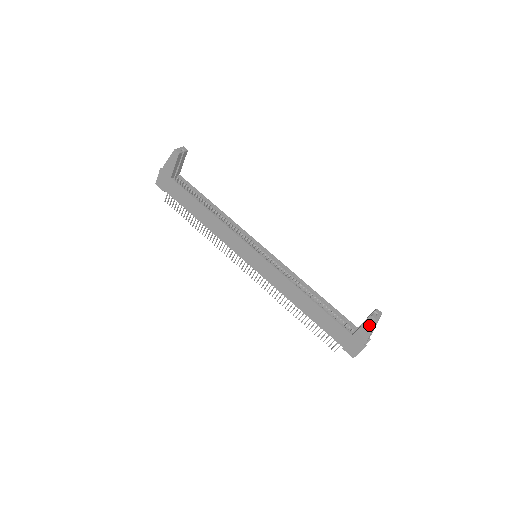
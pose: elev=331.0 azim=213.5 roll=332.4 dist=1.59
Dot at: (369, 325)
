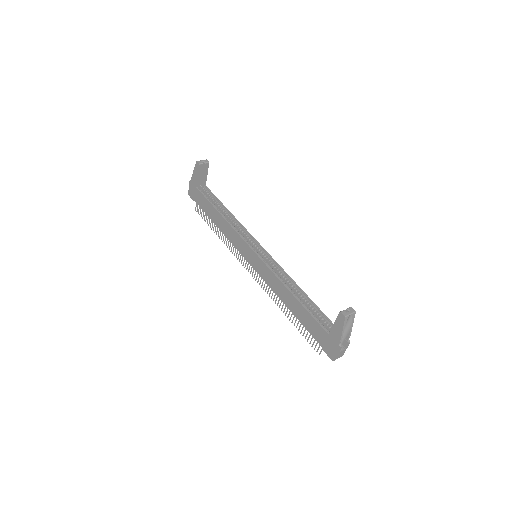
Dot at: (340, 322)
